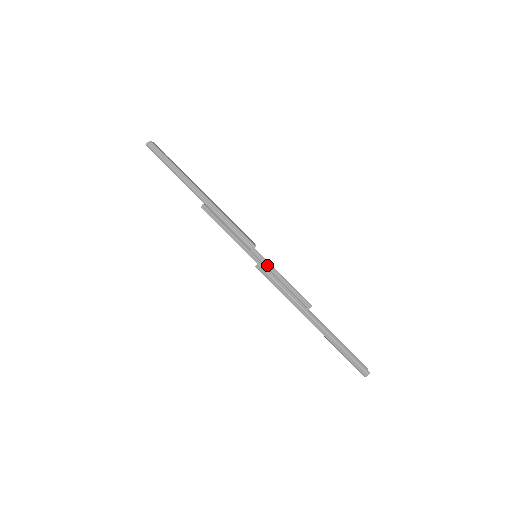
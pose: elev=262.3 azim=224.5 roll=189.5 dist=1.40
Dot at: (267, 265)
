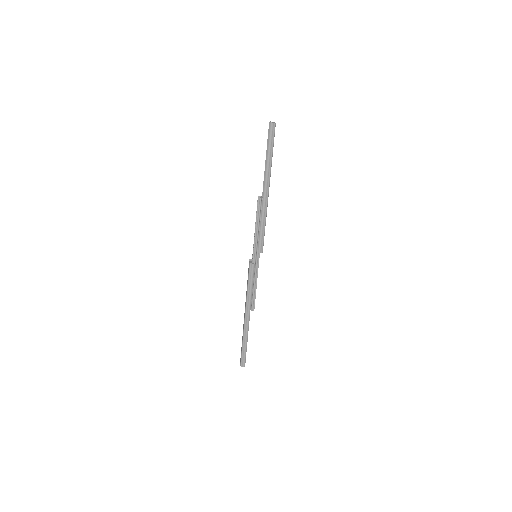
Dot at: (257, 268)
